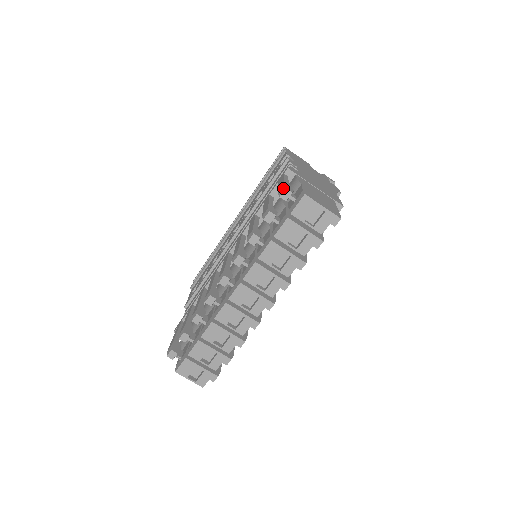
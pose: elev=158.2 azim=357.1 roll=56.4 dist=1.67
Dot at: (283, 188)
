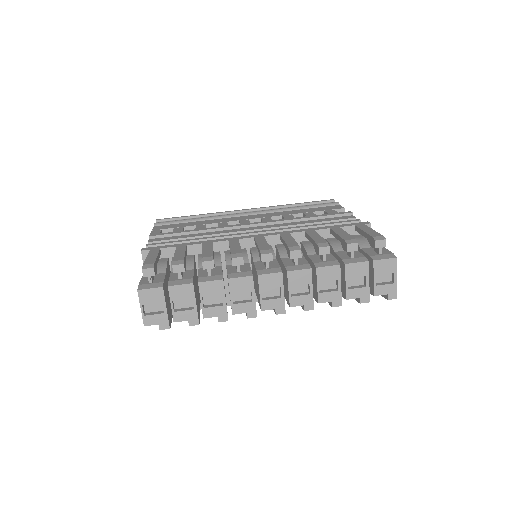
Dot at: (382, 237)
